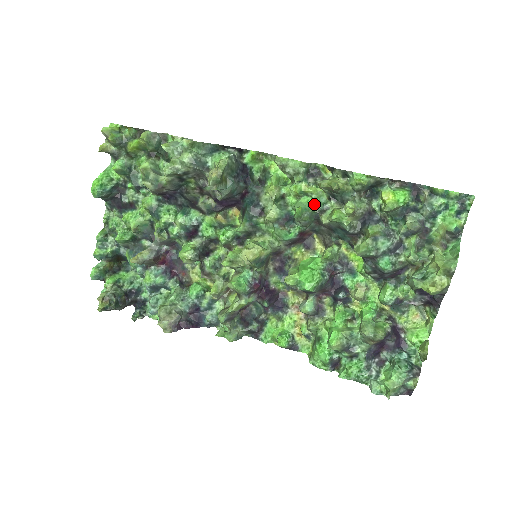
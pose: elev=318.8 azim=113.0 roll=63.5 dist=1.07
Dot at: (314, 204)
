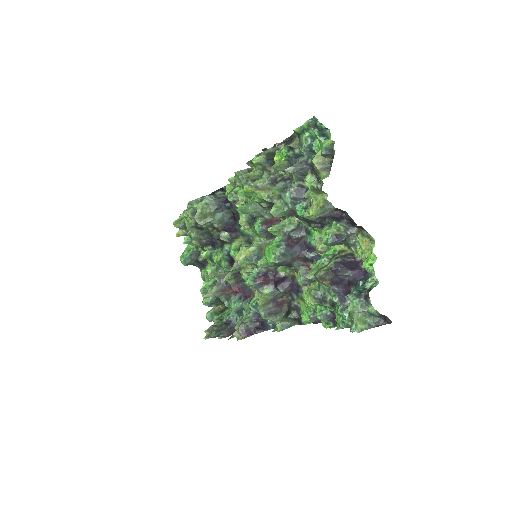
Dot at: occluded
